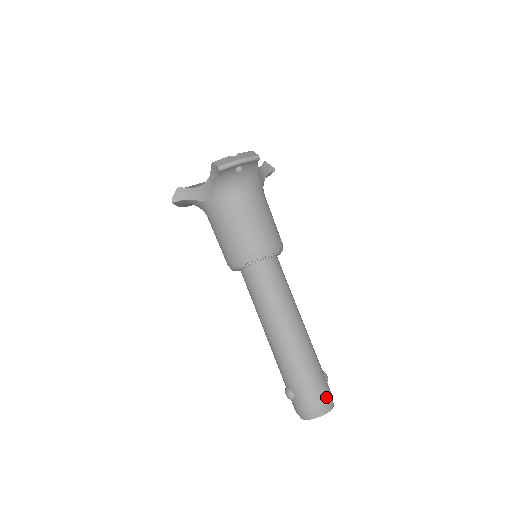
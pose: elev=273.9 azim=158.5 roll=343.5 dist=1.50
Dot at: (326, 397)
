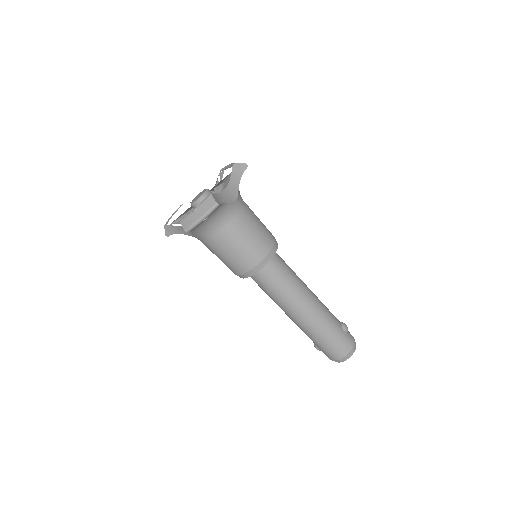
Dot at: (346, 348)
